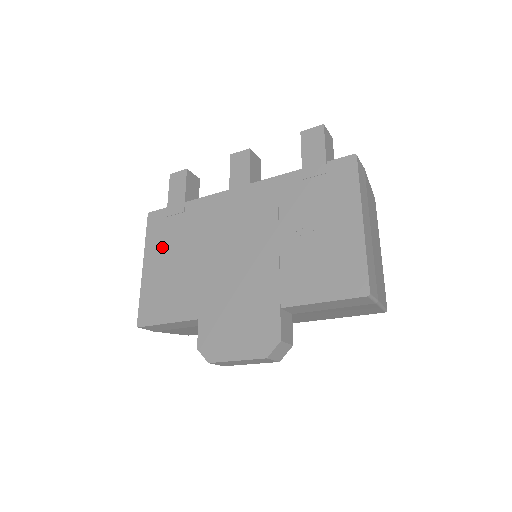
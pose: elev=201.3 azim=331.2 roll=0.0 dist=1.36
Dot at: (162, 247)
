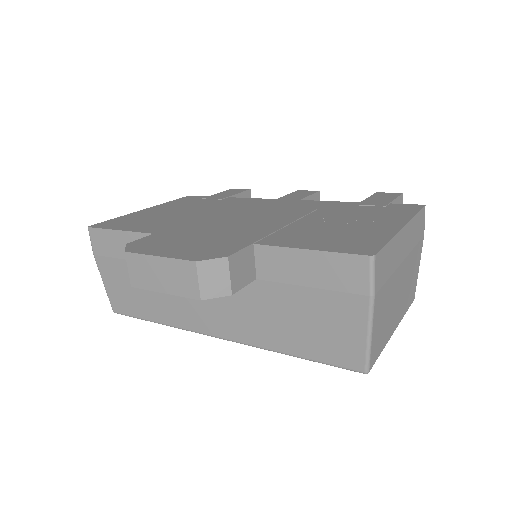
Dot at: (177, 206)
